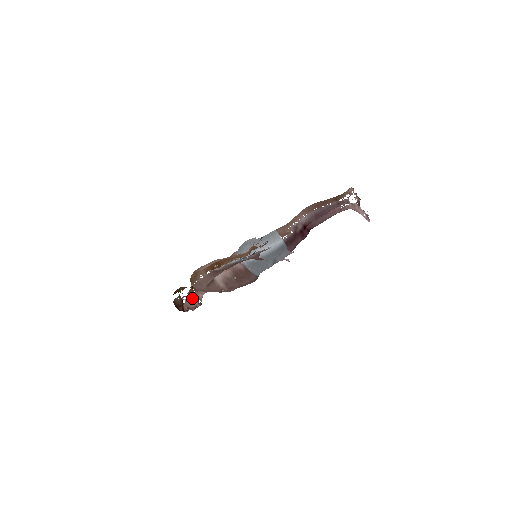
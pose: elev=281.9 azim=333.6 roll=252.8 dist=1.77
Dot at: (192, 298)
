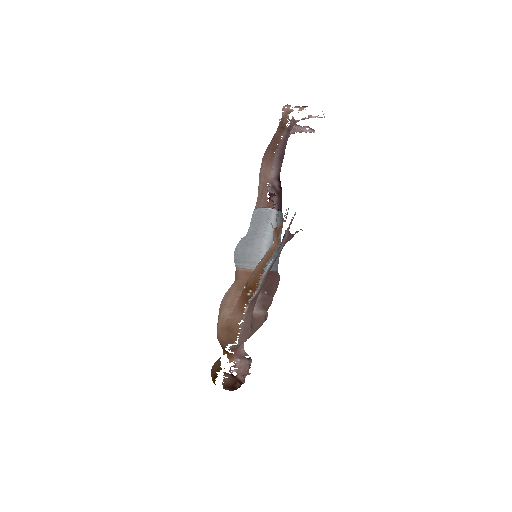
Dot at: (239, 362)
